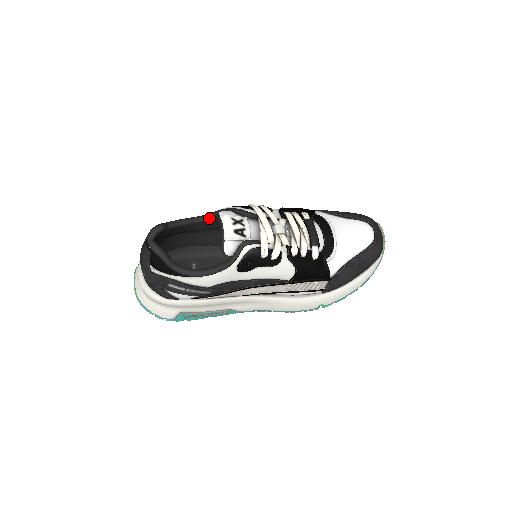
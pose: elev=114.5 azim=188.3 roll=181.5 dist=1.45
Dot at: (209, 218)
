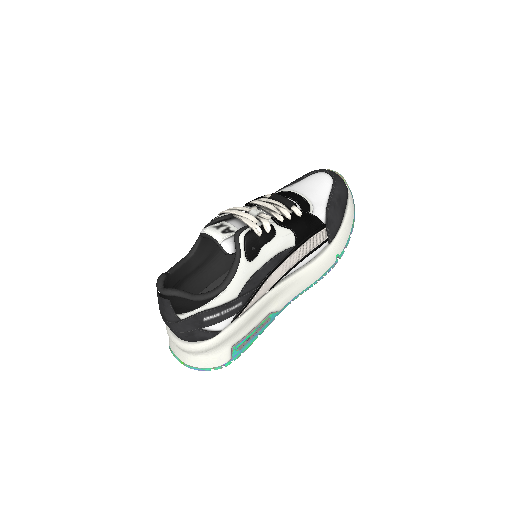
Dot at: (196, 248)
